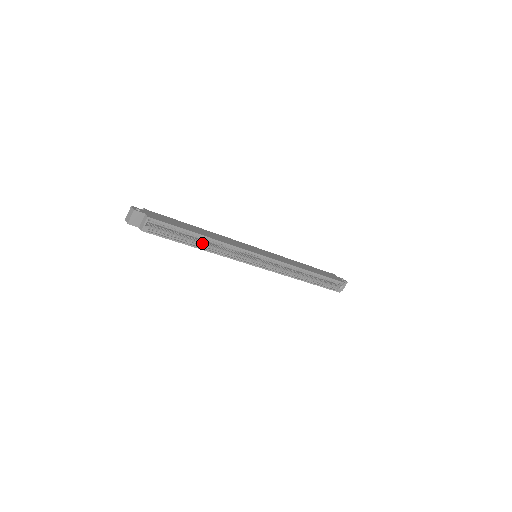
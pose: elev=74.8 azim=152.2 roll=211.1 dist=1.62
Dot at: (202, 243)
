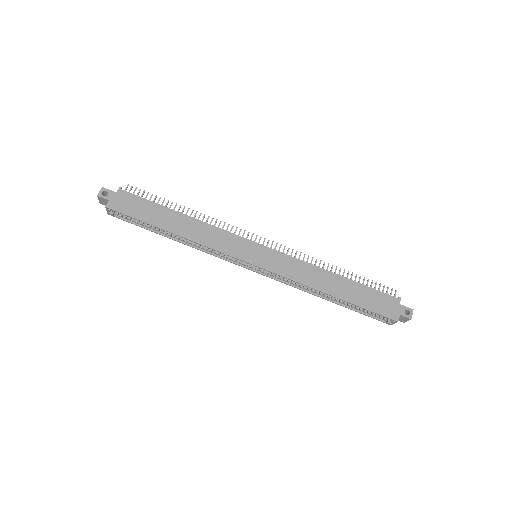
Dot at: (175, 235)
